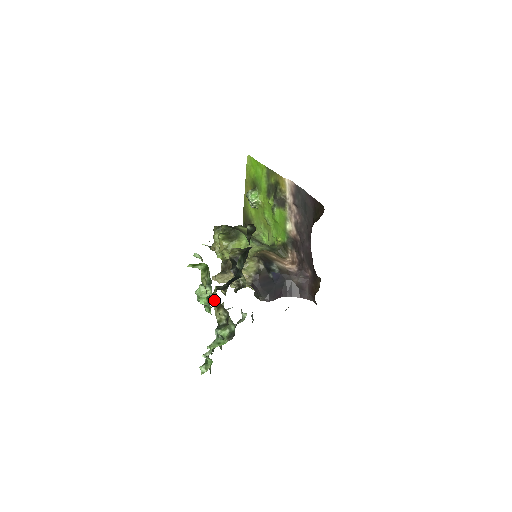
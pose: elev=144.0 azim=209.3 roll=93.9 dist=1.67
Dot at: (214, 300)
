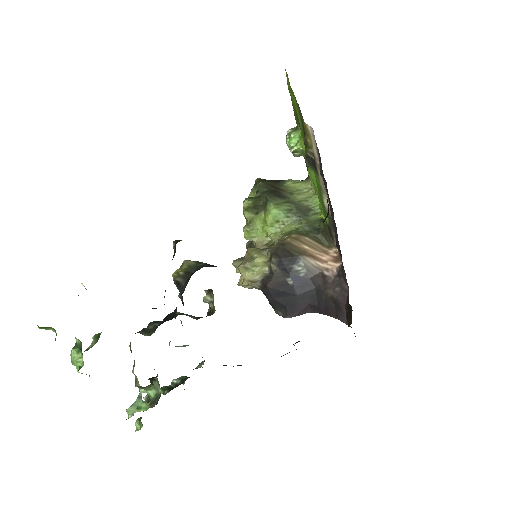
Dot at: (130, 350)
